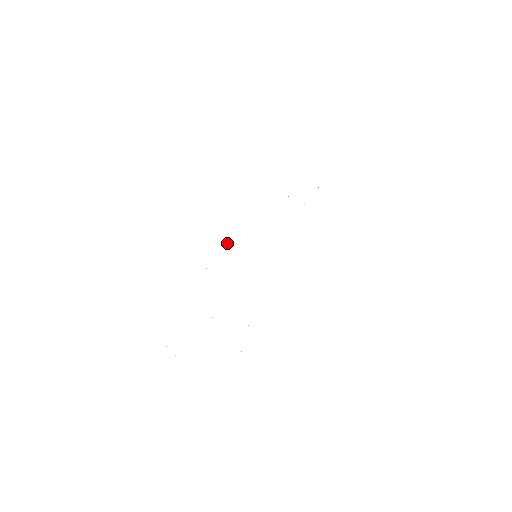
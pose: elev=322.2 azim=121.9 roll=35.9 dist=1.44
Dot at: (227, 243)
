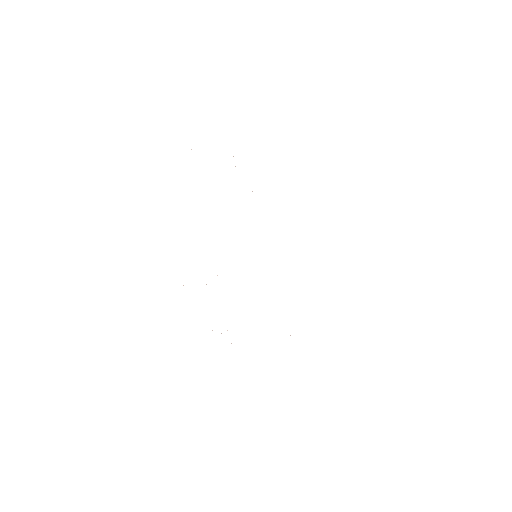
Dot at: occluded
